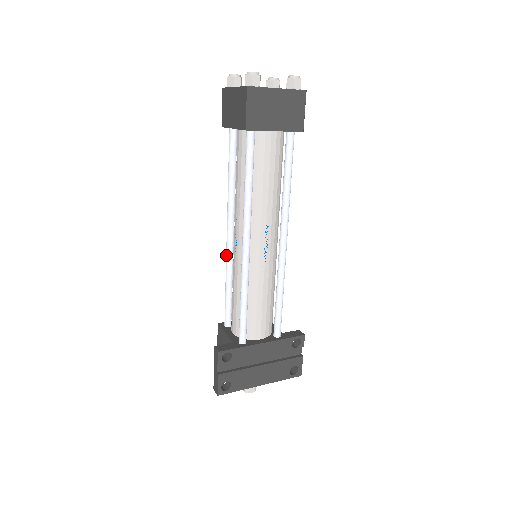
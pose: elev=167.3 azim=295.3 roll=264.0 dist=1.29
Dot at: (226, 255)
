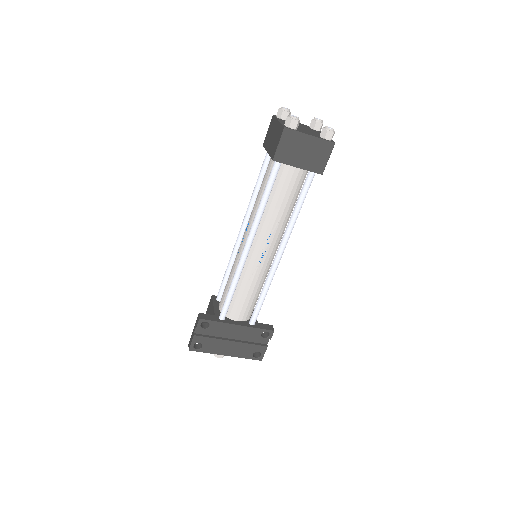
Dot at: (234, 246)
